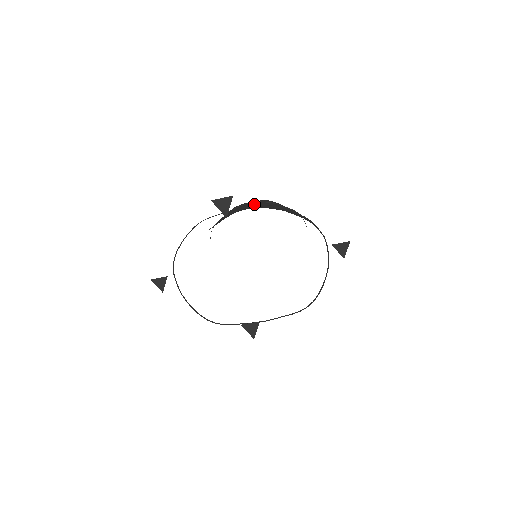
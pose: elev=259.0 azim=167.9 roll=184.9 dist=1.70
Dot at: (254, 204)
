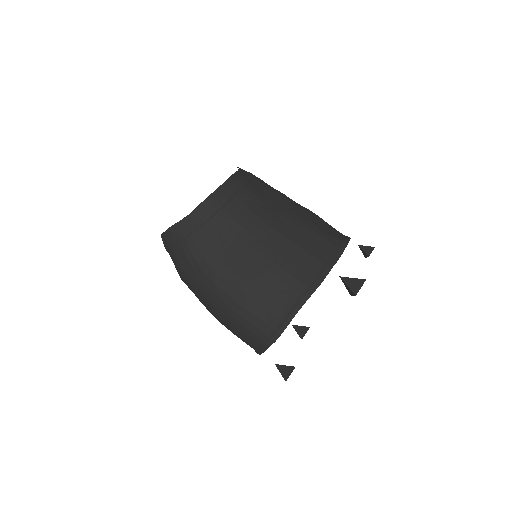
Dot at: (247, 200)
